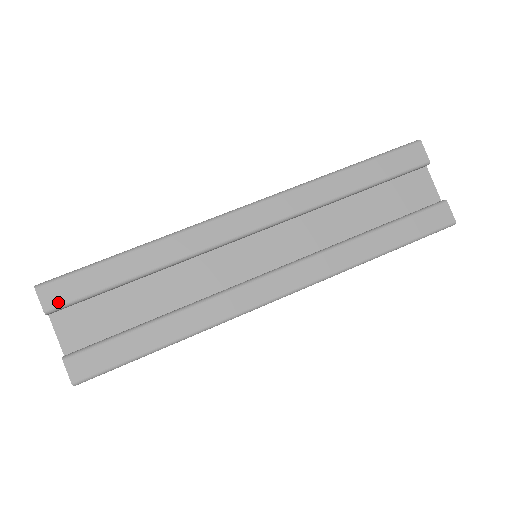
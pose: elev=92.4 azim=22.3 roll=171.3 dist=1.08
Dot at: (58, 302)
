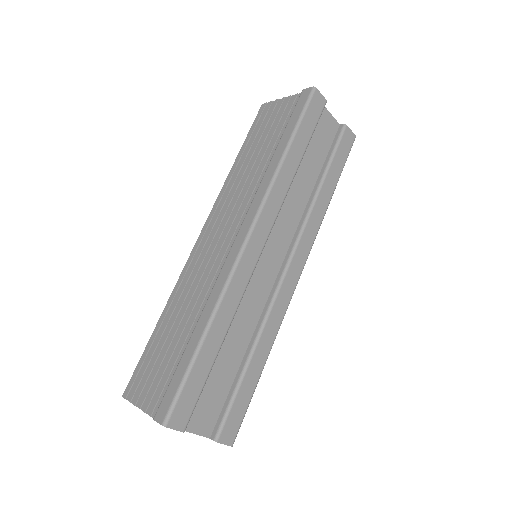
Dot at: (187, 417)
